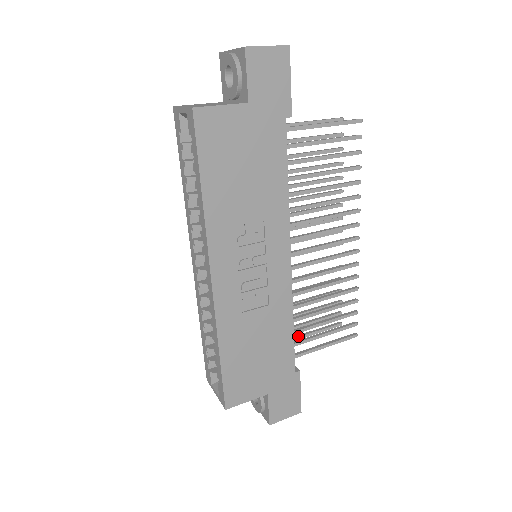
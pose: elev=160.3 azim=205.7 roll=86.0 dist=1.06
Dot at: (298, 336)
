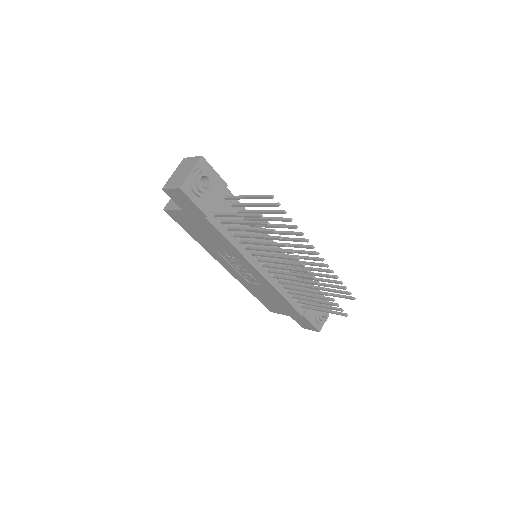
Dot at: occluded
